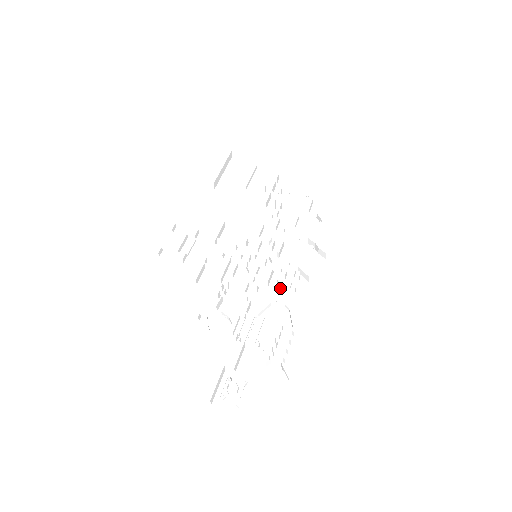
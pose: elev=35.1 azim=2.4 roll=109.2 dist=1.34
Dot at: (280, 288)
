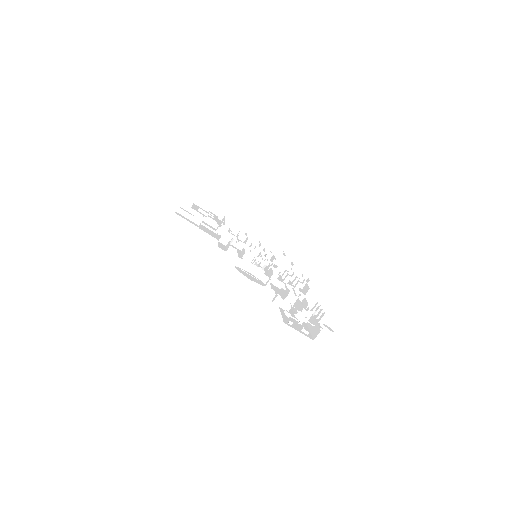
Dot at: (288, 280)
